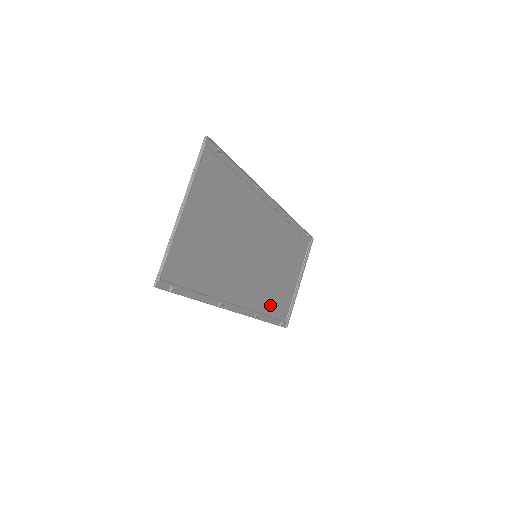
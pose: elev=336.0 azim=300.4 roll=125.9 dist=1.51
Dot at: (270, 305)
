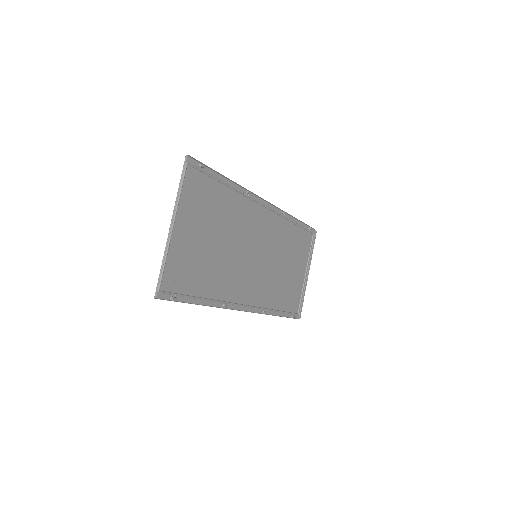
Dot at: (278, 300)
